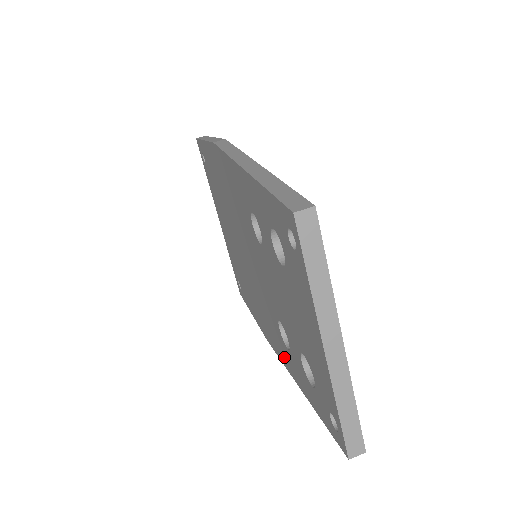
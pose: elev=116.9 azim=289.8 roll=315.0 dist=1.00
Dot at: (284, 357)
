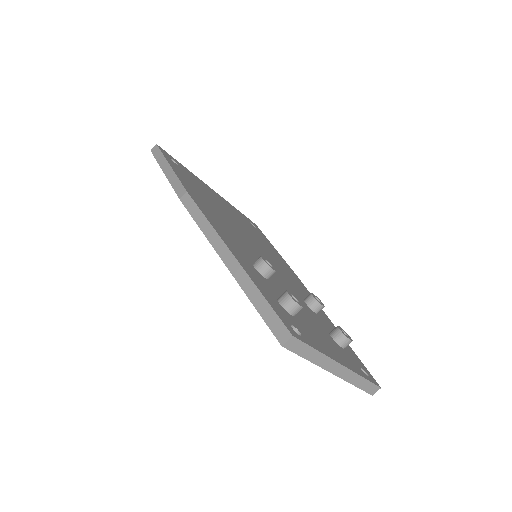
Dot at: occluded
